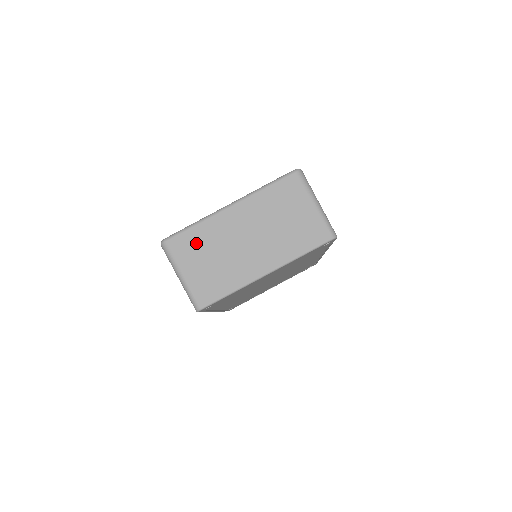
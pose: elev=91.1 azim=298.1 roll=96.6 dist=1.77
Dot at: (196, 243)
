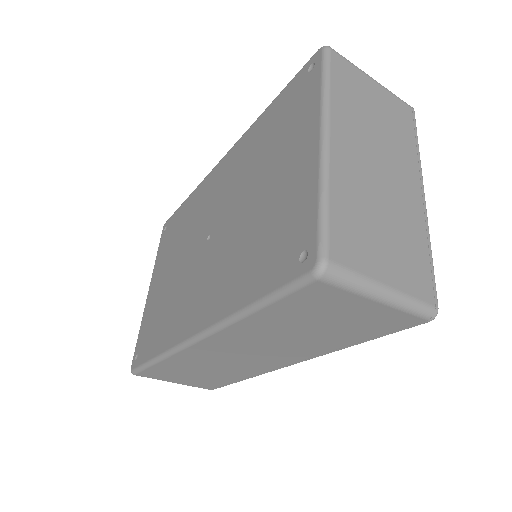
Dot at: (354, 224)
